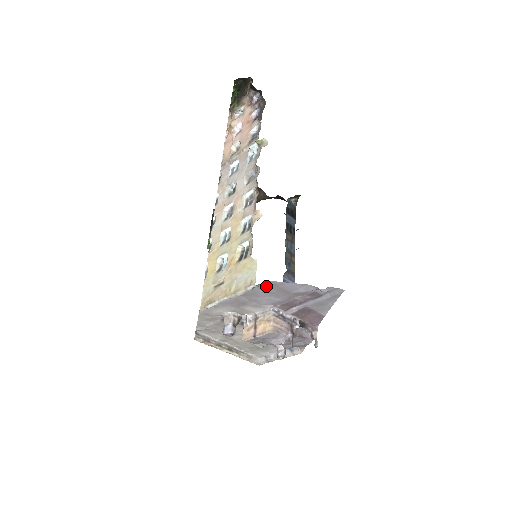
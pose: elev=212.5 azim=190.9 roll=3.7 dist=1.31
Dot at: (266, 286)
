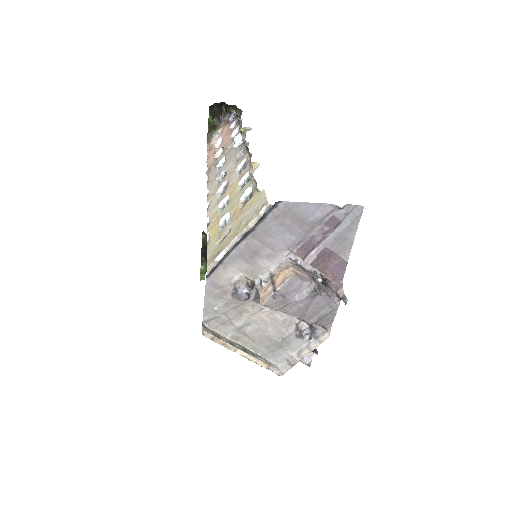
Dot at: (279, 213)
